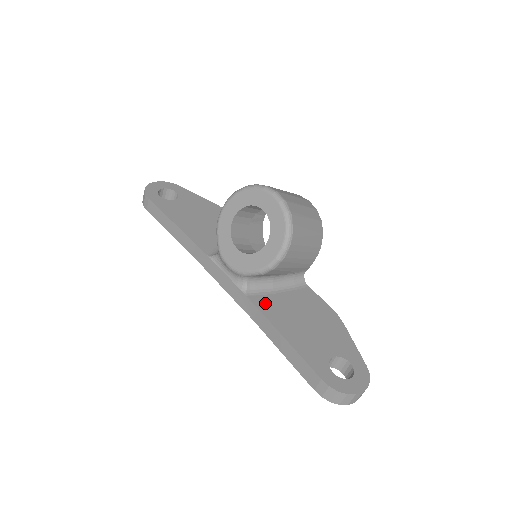
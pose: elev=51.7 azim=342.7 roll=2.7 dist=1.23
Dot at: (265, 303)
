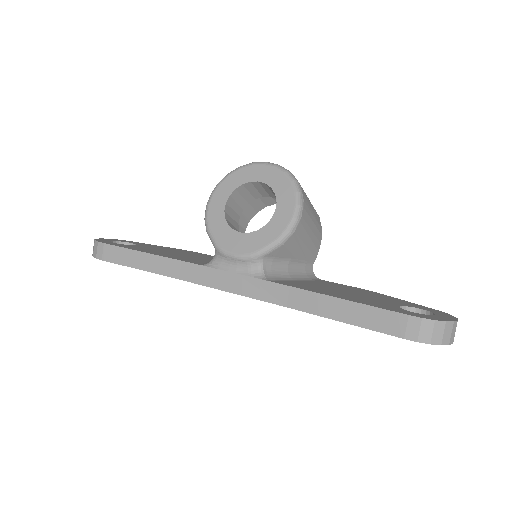
Dot at: (292, 284)
